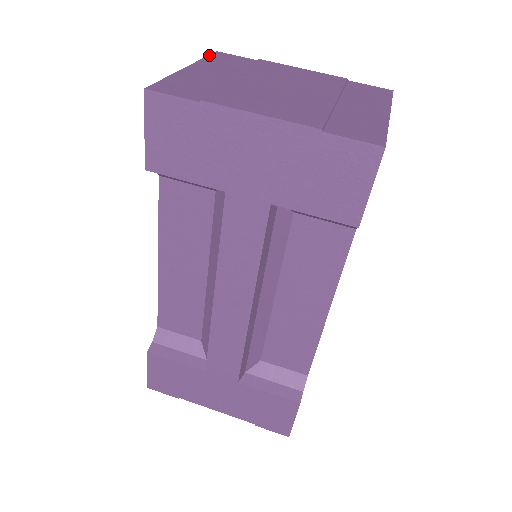
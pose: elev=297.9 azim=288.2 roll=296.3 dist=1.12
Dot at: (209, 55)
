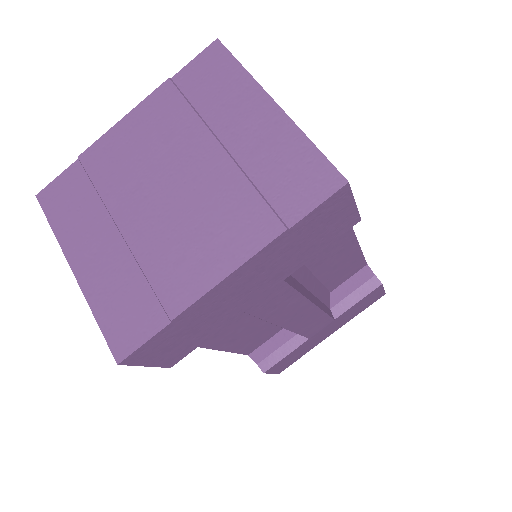
Dot at: occluded
